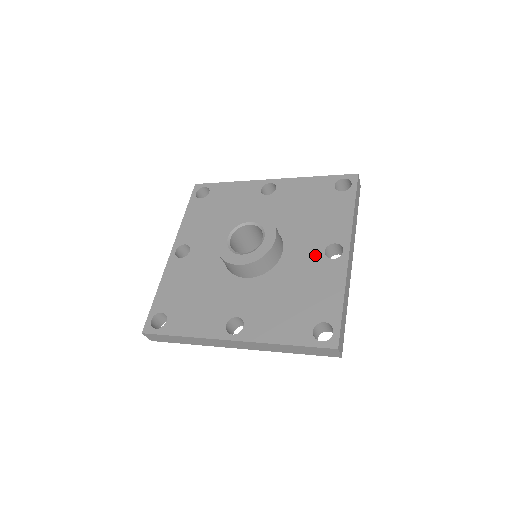
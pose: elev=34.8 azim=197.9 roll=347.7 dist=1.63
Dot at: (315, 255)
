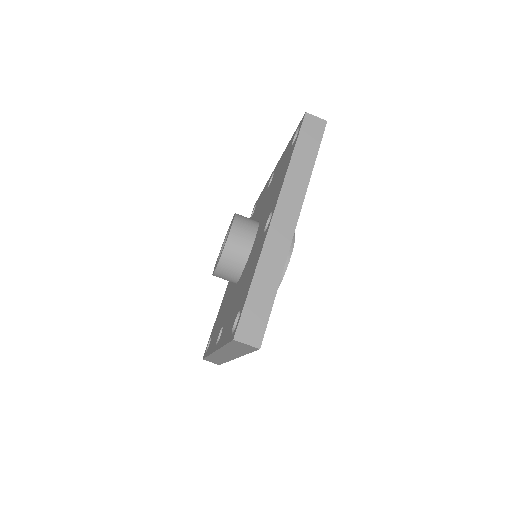
Dot at: (267, 192)
